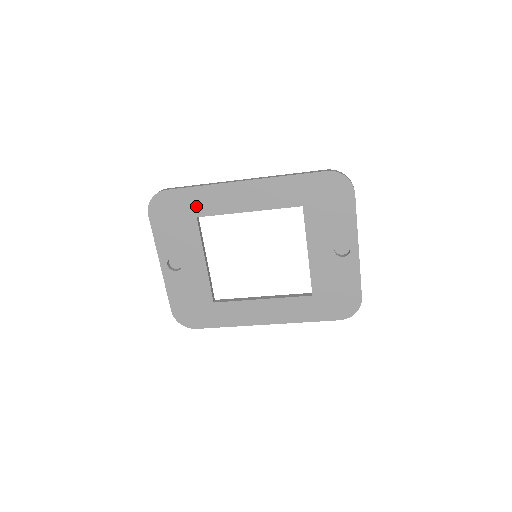
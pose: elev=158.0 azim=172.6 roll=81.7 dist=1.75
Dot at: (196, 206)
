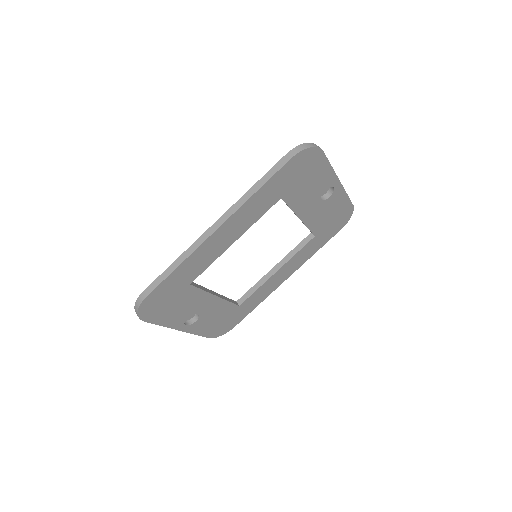
Dot at: (184, 280)
